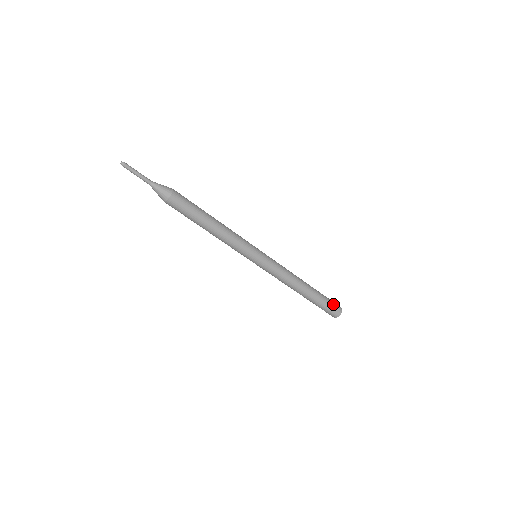
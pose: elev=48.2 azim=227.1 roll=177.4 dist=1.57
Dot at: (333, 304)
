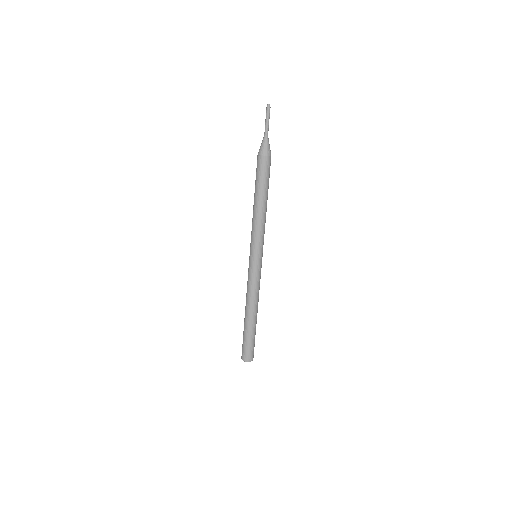
Dot at: occluded
